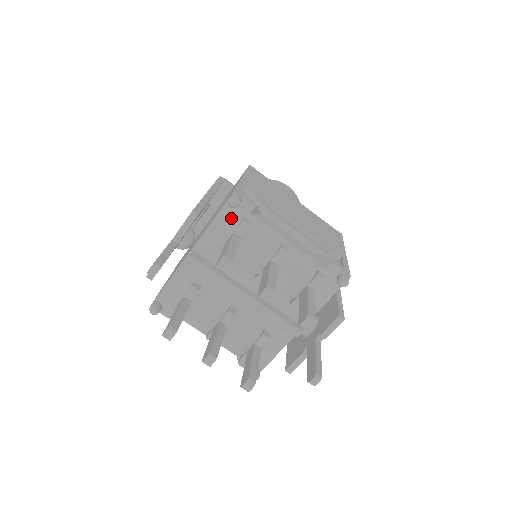
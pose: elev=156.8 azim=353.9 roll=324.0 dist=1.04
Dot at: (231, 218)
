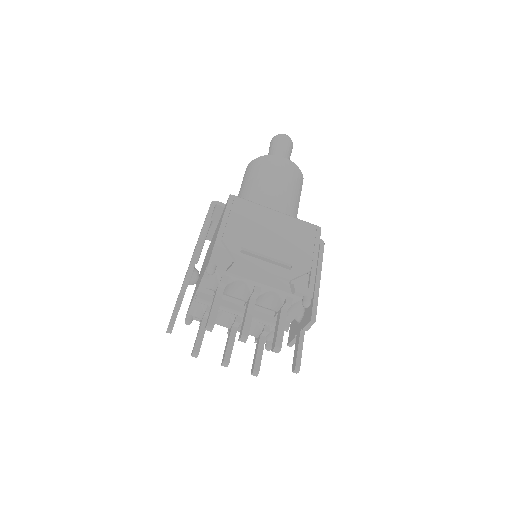
Dot at: (214, 275)
